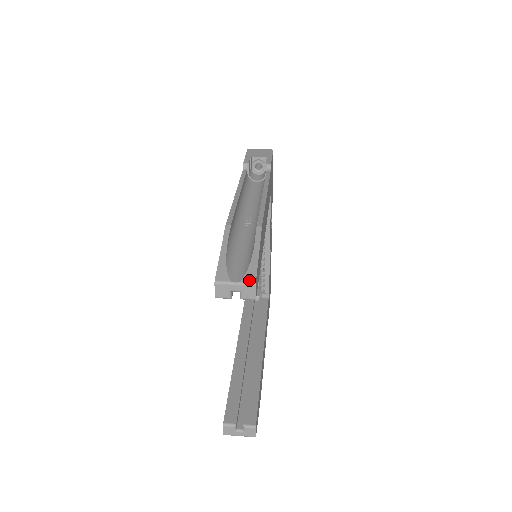
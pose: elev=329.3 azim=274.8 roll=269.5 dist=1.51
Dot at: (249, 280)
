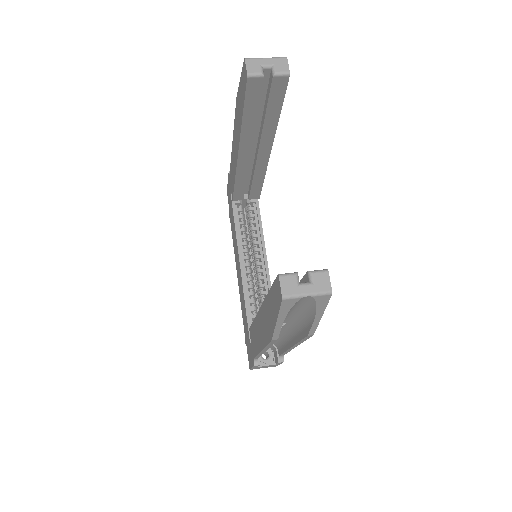
Dot at: (279, 59)
